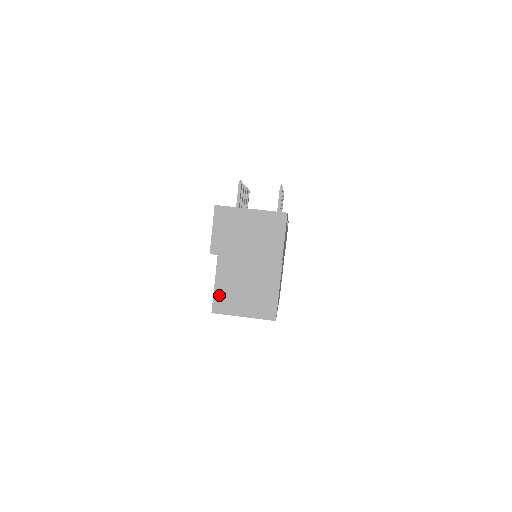
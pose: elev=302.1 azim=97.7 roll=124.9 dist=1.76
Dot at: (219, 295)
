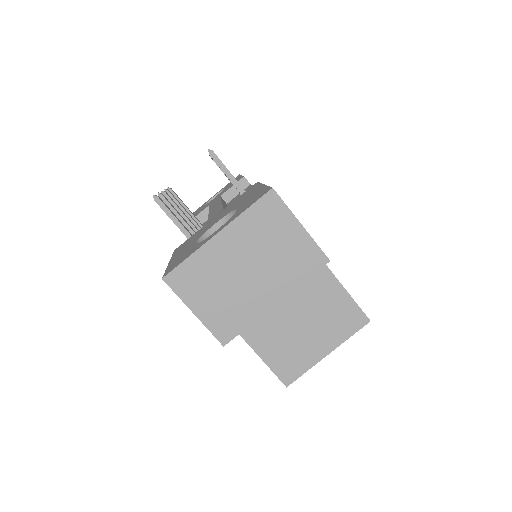
Dot at: (274, 360)
